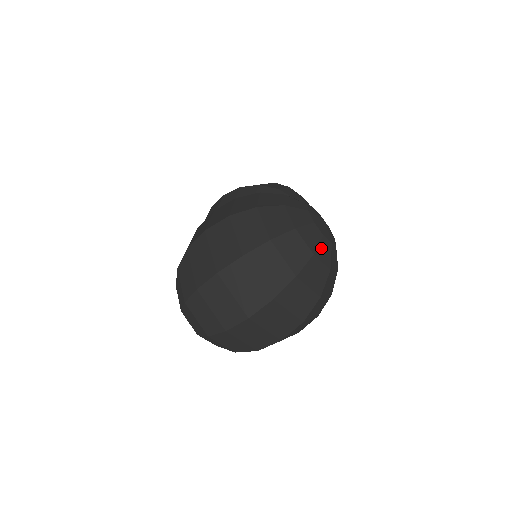
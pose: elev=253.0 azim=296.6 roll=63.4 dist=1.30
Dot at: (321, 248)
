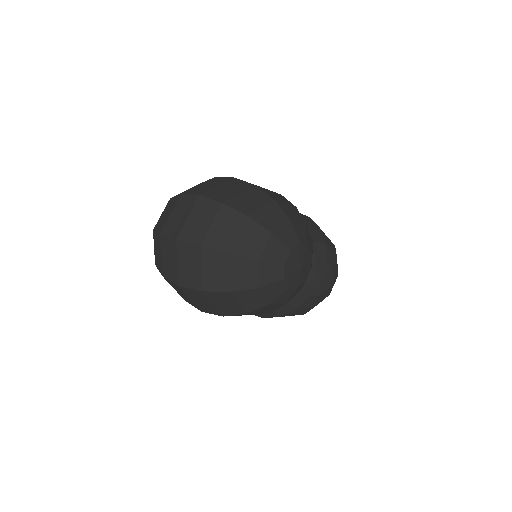
Dot at: (271, 267)
